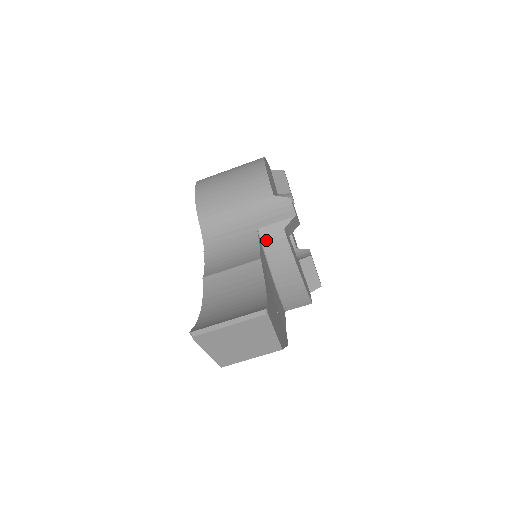
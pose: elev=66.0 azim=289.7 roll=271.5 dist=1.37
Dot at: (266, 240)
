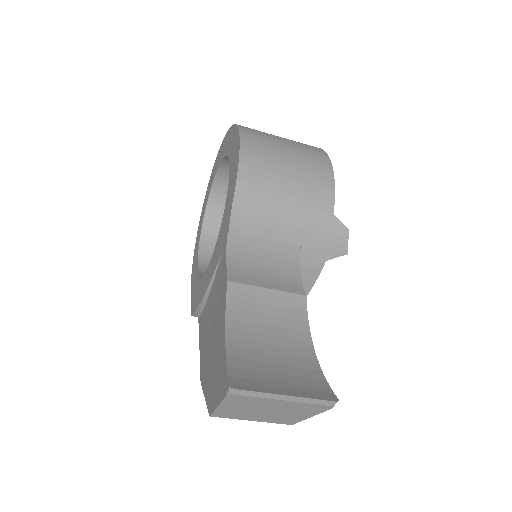
Dot at: (300, 261)
